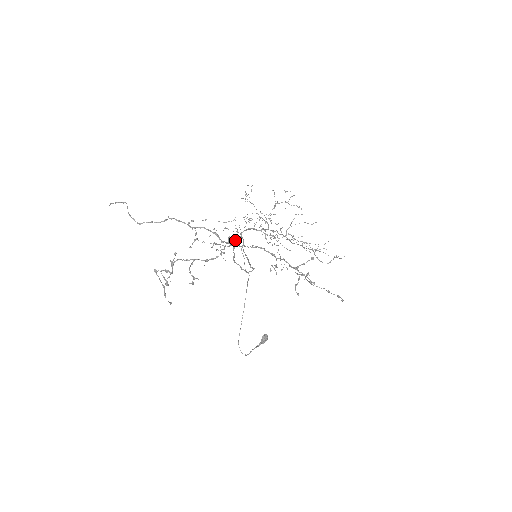
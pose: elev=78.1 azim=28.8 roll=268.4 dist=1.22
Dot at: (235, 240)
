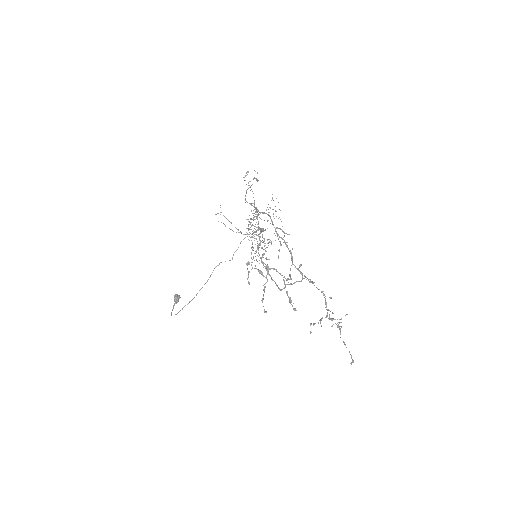
Dot at: occluded
